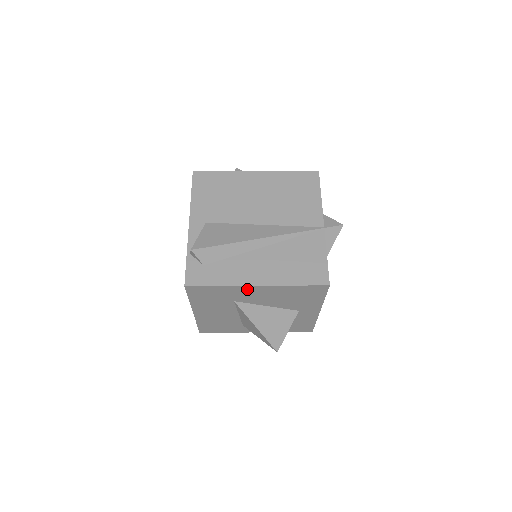
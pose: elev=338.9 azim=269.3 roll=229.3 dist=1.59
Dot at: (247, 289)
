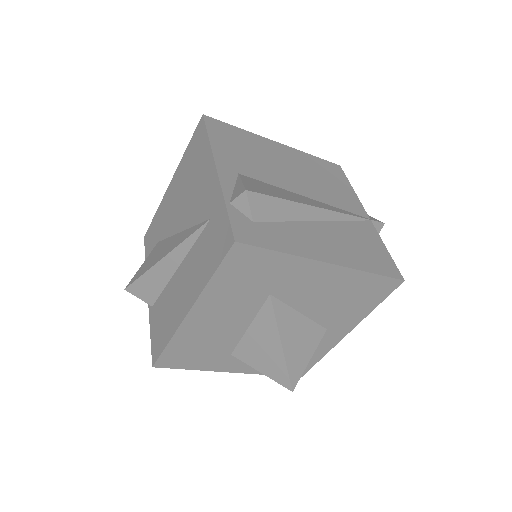
Dot at: (310, 269)
